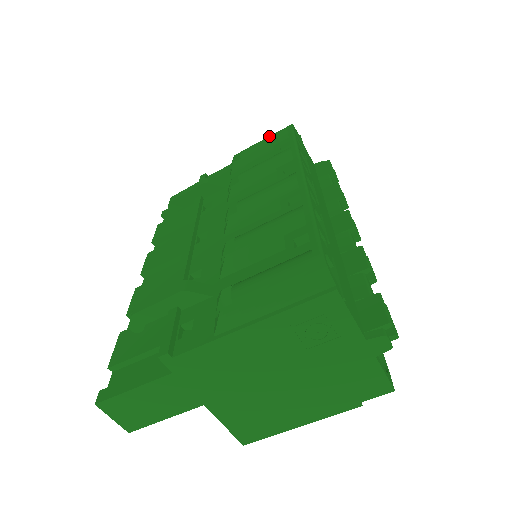
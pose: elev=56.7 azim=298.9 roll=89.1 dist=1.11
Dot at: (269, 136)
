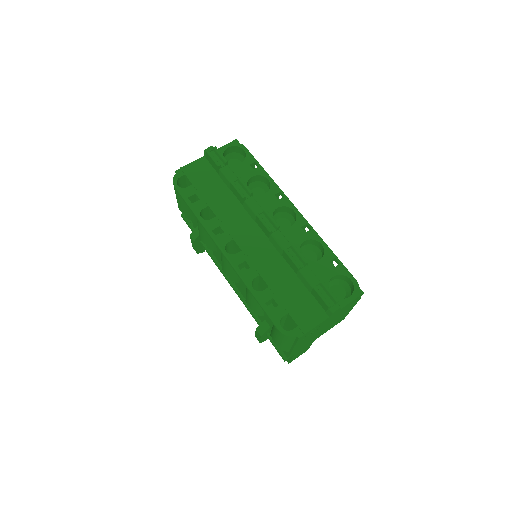
Dot at: (176, 196)
